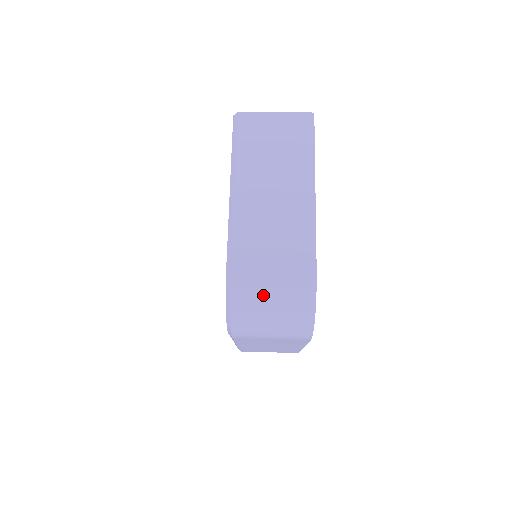
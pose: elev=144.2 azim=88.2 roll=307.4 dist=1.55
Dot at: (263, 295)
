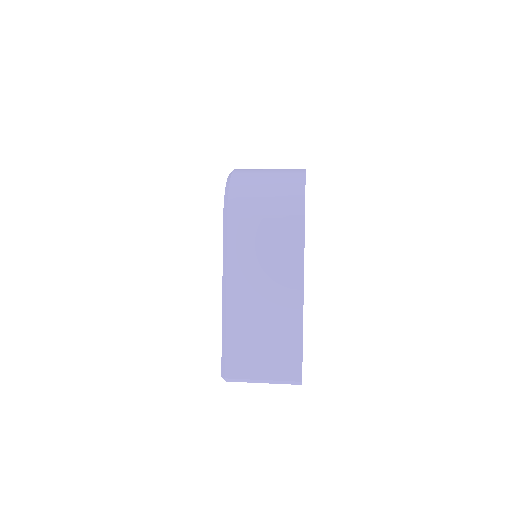
Dot at: (260, 171)
